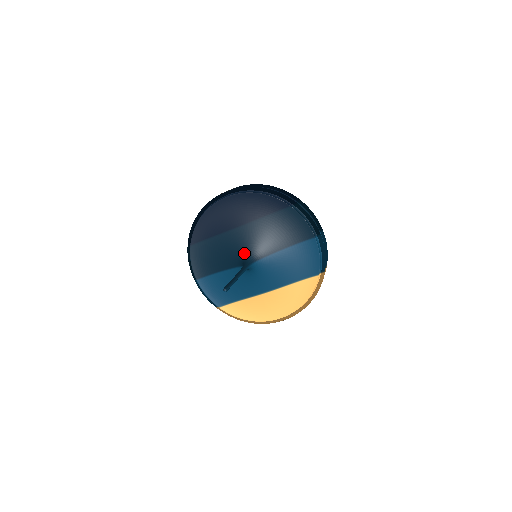
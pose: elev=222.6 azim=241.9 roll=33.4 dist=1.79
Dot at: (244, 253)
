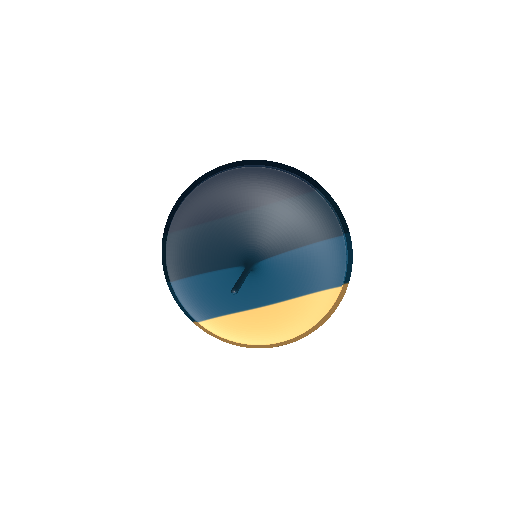
Dot at: (246, 248)
